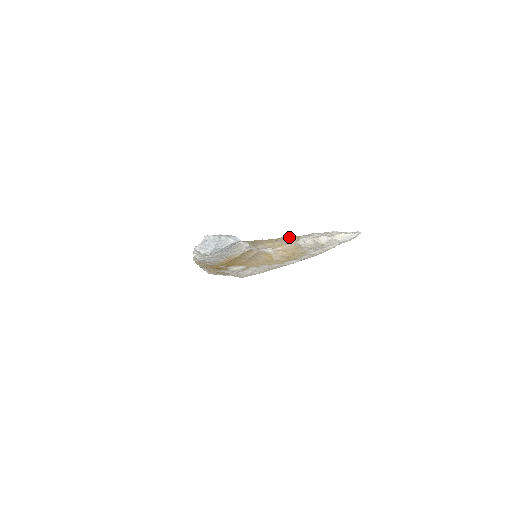
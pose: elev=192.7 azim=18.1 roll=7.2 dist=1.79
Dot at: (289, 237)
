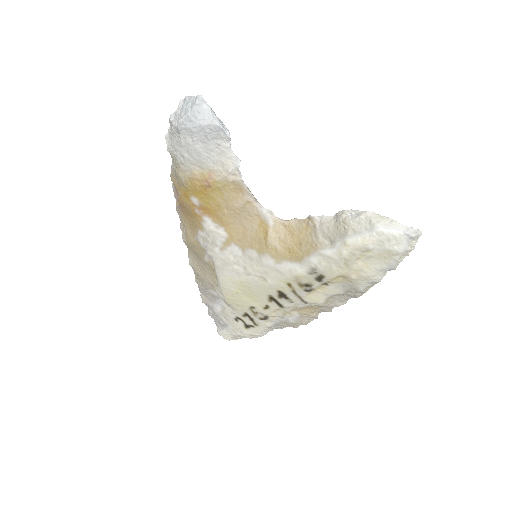
Dot at: occluded
